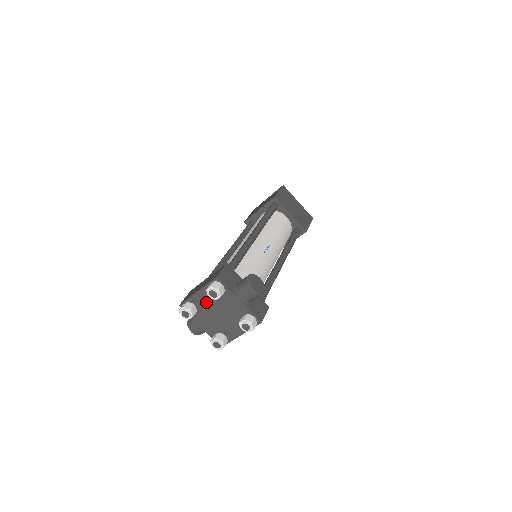
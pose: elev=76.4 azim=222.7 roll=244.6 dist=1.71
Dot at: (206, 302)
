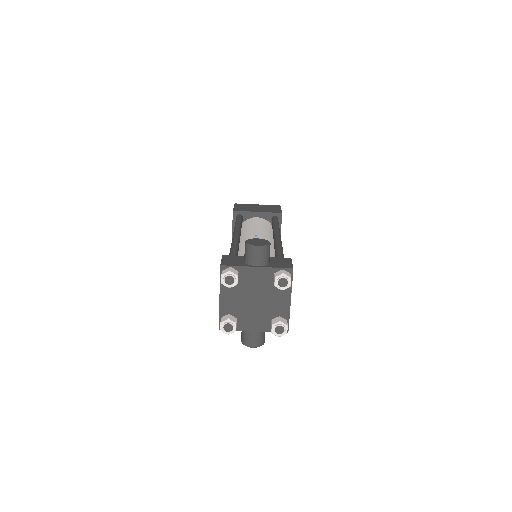
Dot at: (235, 301)
